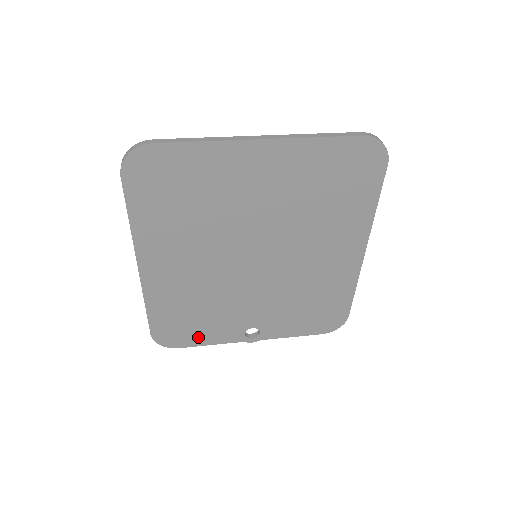
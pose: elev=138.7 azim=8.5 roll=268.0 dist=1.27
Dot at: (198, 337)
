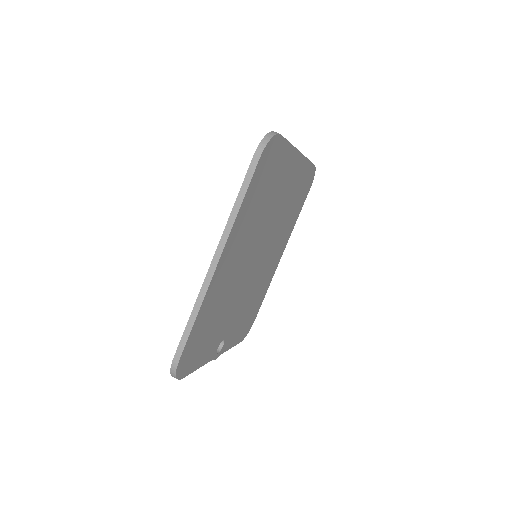
Dot at: (198, 358)
